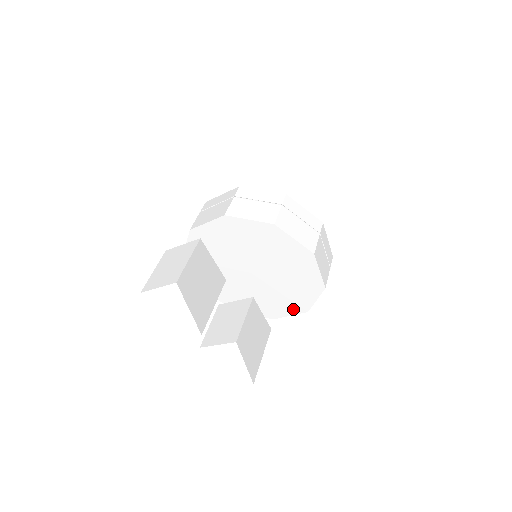
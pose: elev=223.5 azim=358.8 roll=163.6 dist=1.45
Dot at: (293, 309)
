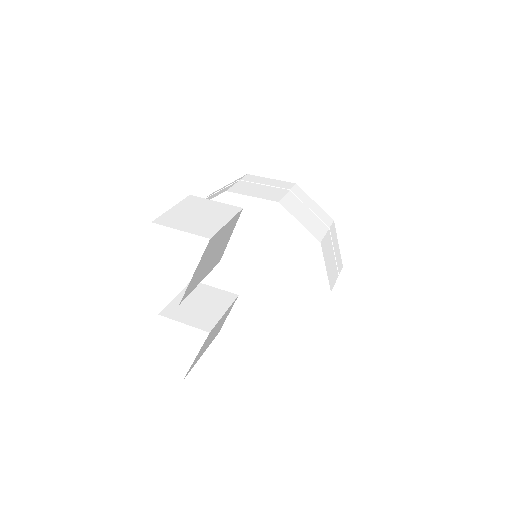
Dot at: (256, 327)
